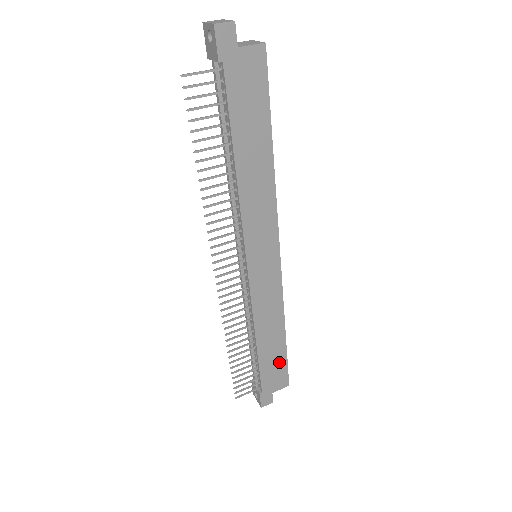
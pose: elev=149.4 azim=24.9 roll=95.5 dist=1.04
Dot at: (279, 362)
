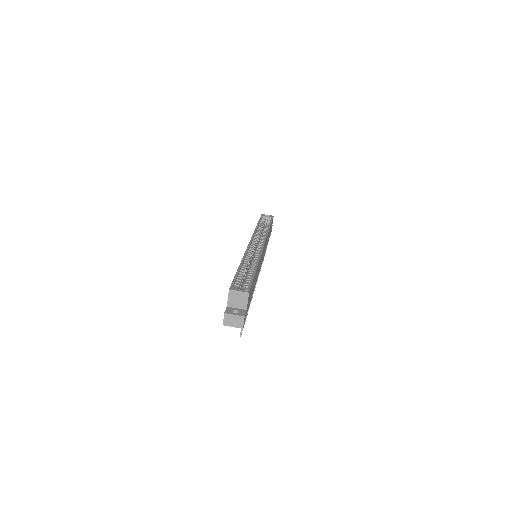
Dot at: occluded
